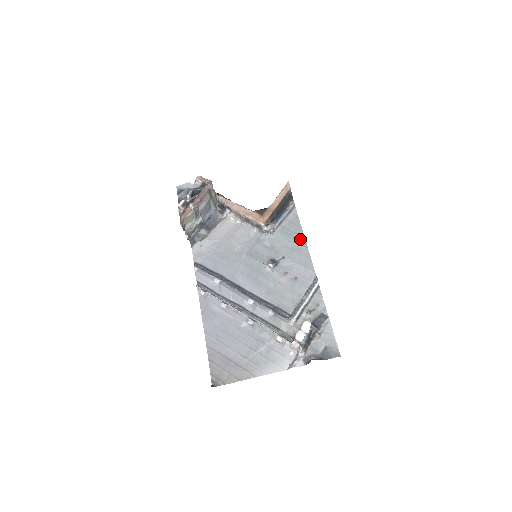
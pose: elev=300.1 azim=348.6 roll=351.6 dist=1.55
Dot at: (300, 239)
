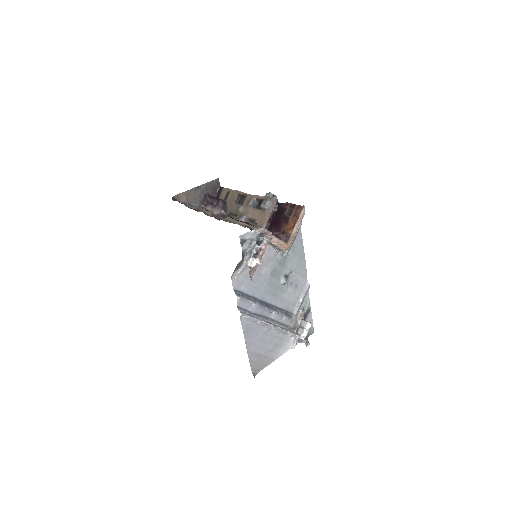
Dot at: (302, 255)
